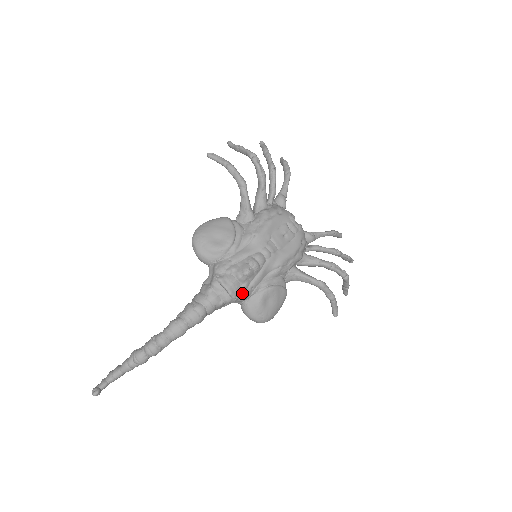
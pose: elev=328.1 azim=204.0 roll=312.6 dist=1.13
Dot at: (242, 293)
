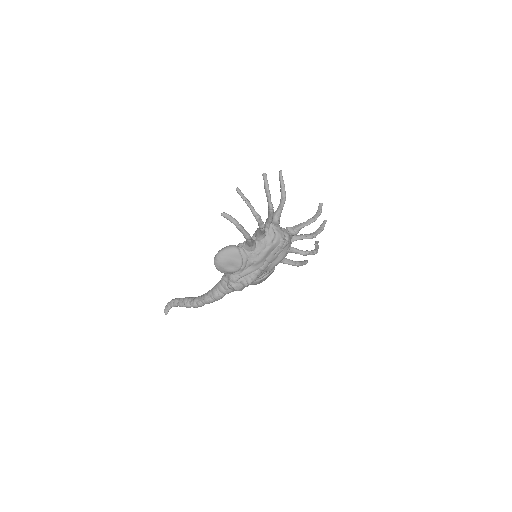
Dot at: (247, 286)
